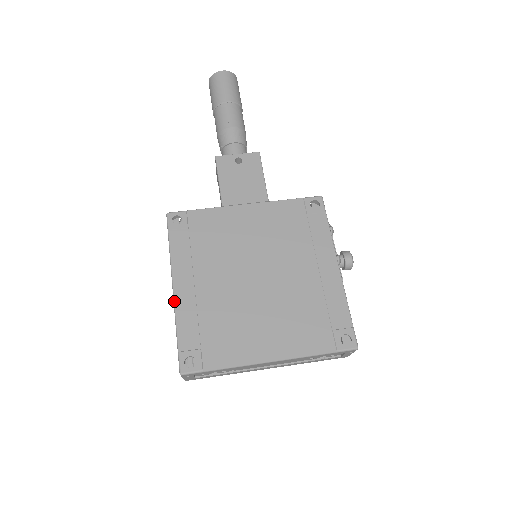
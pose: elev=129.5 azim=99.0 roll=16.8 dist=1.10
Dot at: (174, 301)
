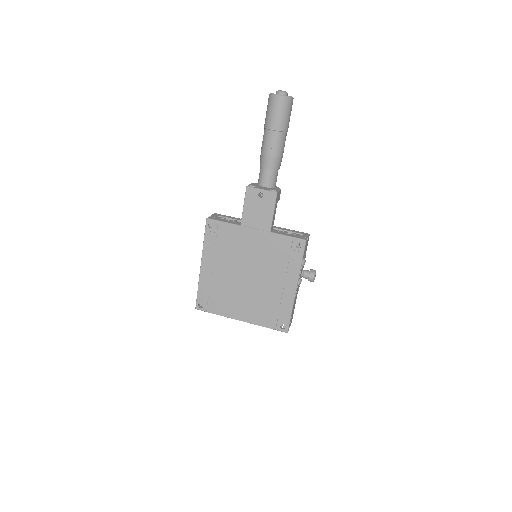
Dot at: (200, 273)
